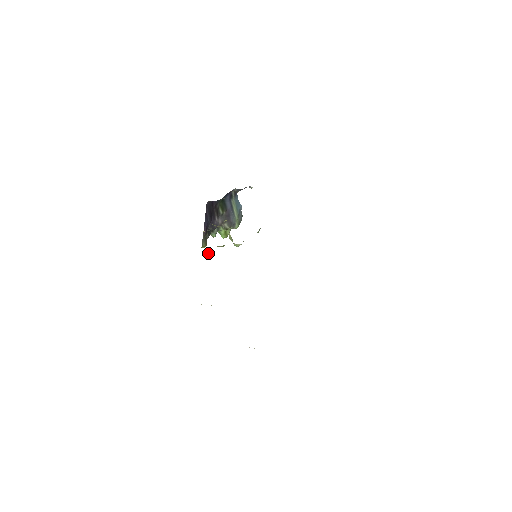
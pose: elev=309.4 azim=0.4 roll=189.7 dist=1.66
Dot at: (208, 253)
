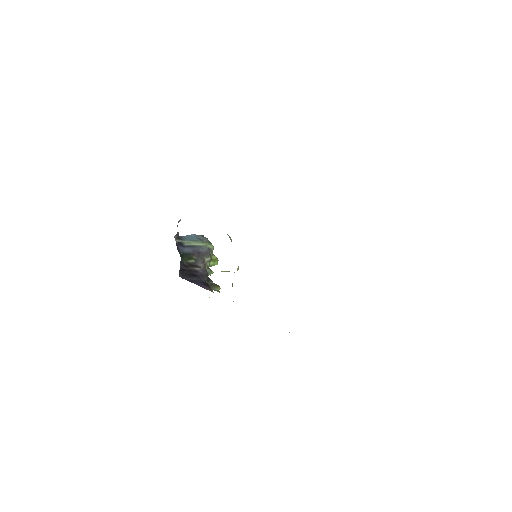
Dot at: occluded
